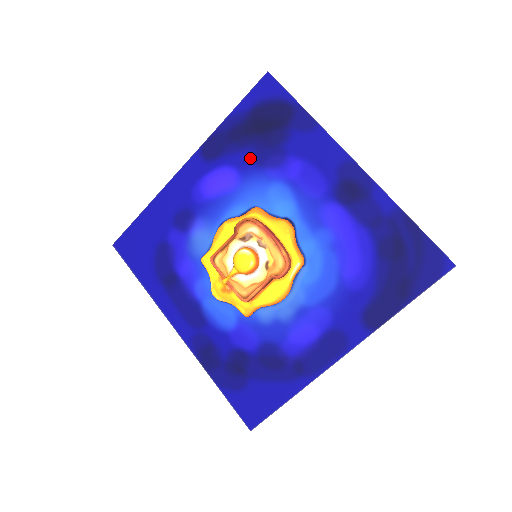
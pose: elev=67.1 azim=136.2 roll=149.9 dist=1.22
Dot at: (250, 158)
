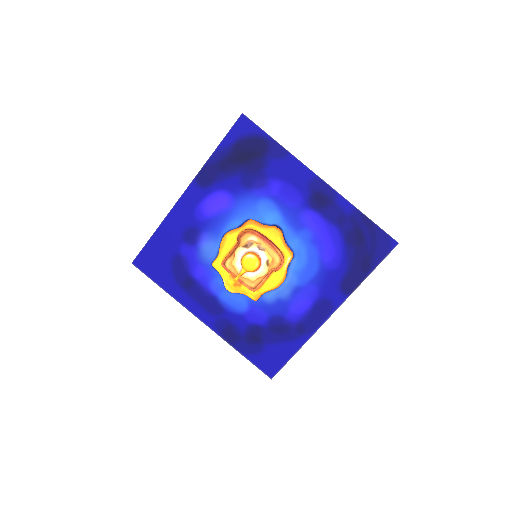
Dot at: (239, 182)
